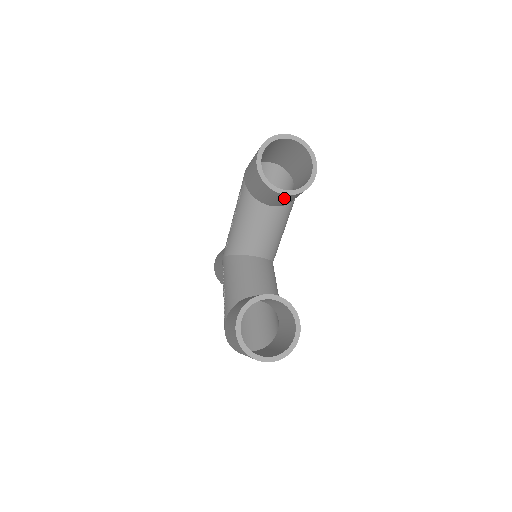
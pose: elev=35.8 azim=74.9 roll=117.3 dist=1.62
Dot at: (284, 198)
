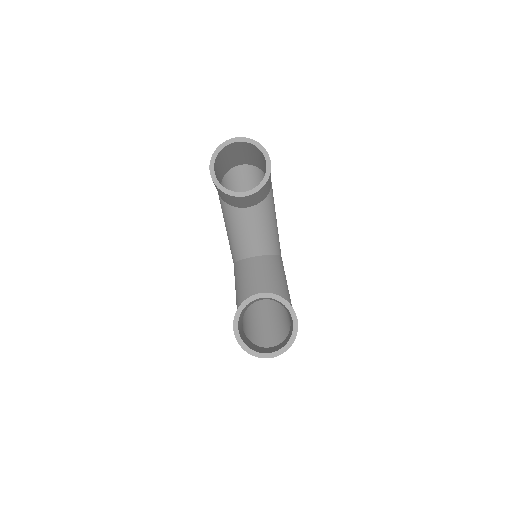
Dot at: (250, 198)
